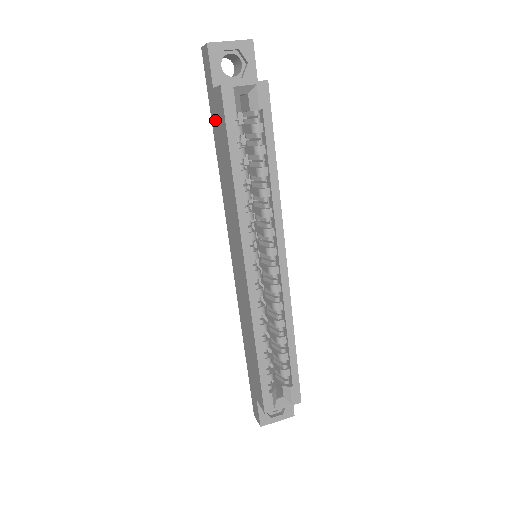
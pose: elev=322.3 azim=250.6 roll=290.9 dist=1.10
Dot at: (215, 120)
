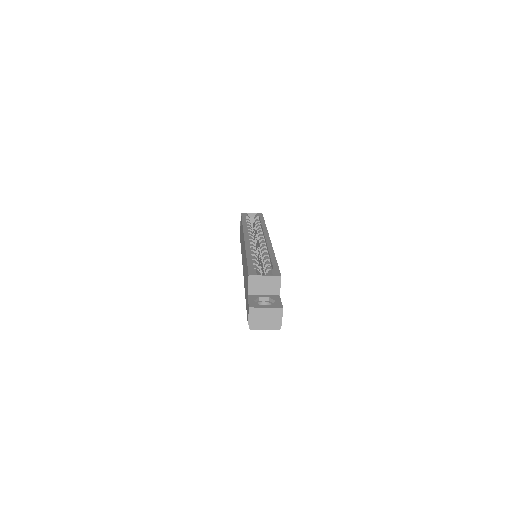
Dot at: occluded
